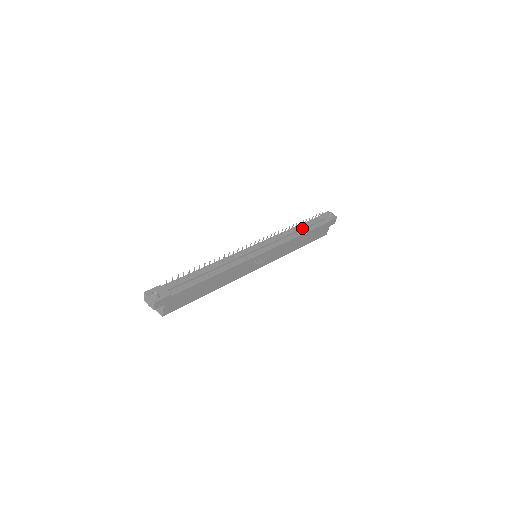
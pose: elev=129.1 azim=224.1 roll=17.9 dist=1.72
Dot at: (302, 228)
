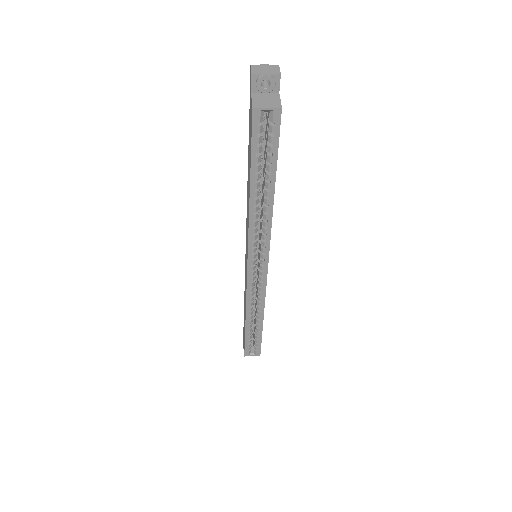
Dot at: occluded
